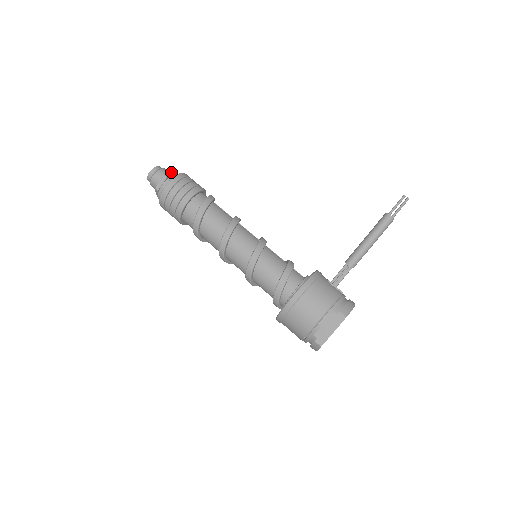
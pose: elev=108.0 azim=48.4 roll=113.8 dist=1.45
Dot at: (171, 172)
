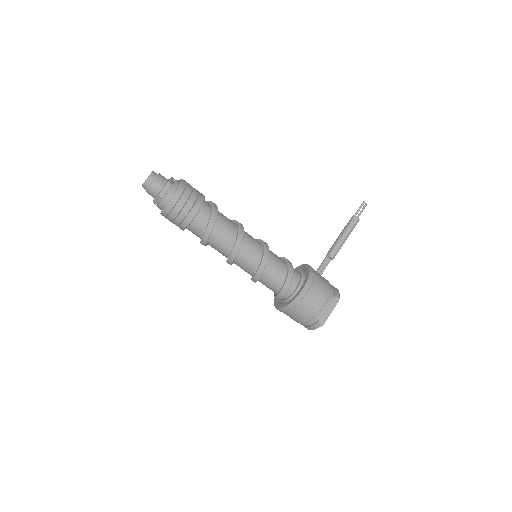
Dot at: (170, 178)
